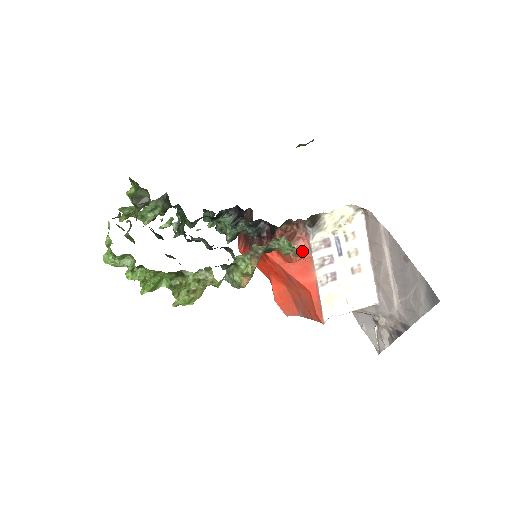
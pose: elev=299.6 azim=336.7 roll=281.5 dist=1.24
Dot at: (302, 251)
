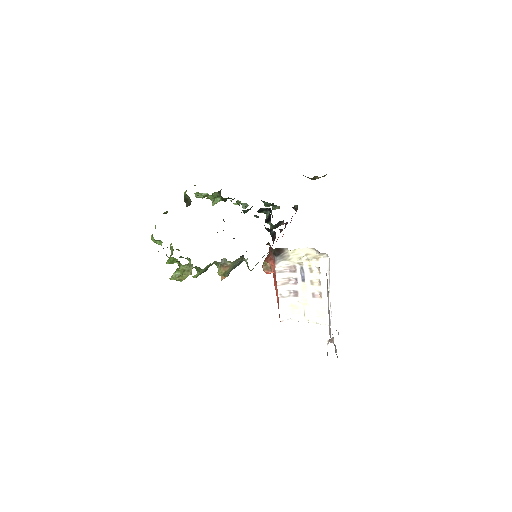
Dot at: (272, 268)
